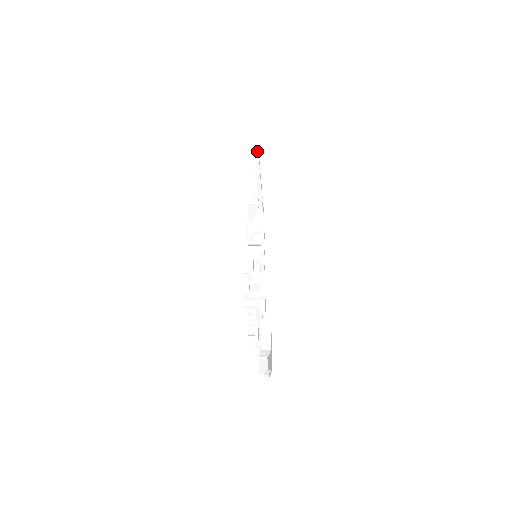
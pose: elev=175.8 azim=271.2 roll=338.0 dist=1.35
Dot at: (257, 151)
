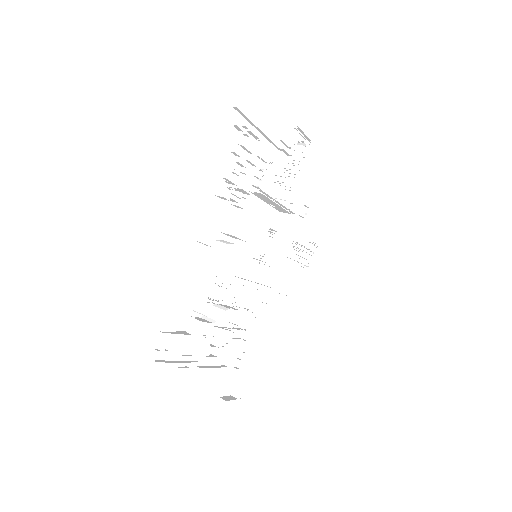
Dot at: (194, 203)
